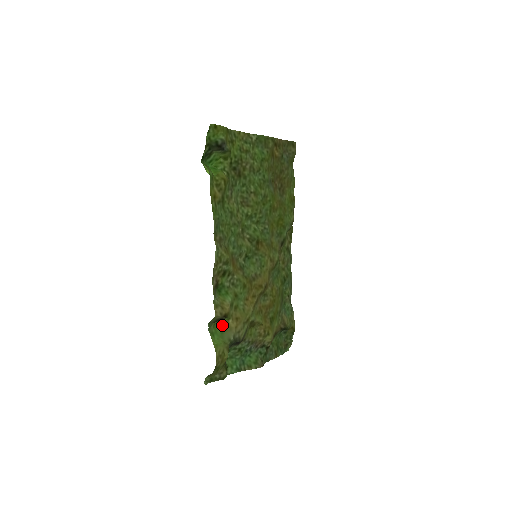
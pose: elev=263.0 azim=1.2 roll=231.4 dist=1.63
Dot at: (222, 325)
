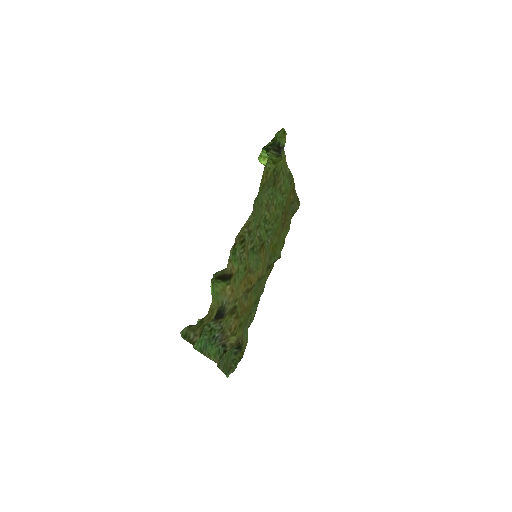
Dot at: (219, 287)
